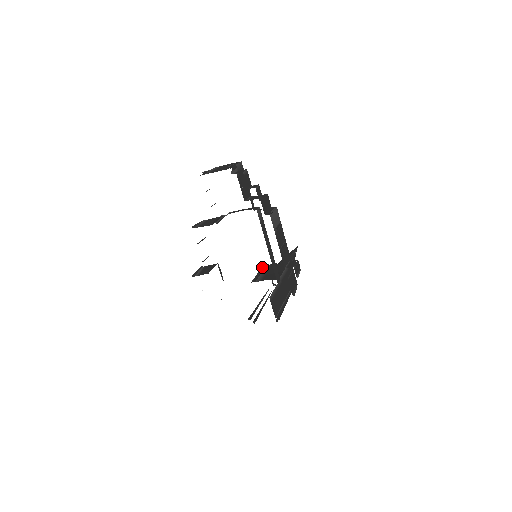
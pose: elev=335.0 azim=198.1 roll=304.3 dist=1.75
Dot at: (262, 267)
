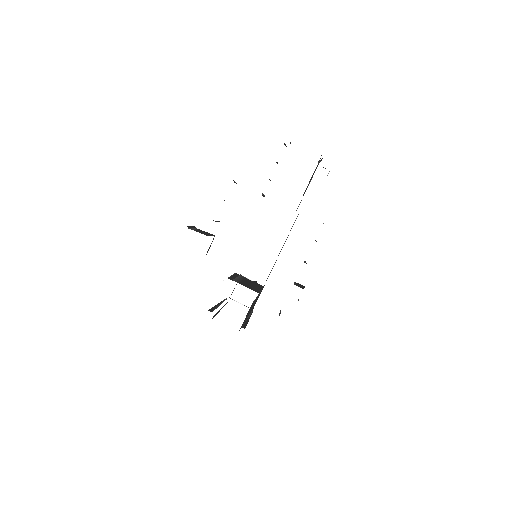
Dot at: (236, 273)
